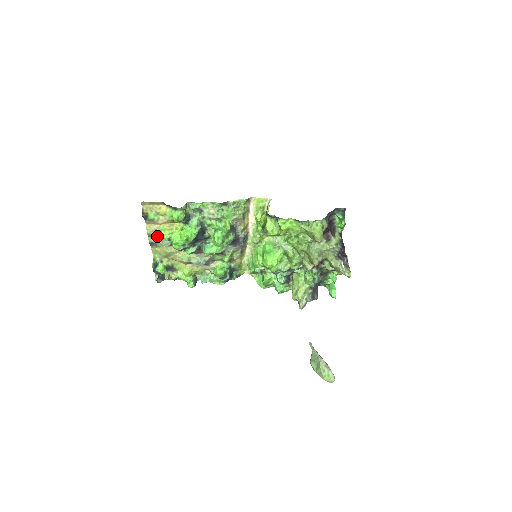
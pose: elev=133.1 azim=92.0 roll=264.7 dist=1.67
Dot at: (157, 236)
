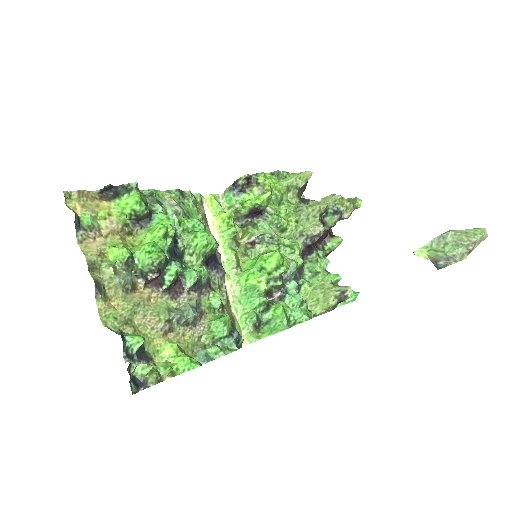
Dot at: (105, 263)
